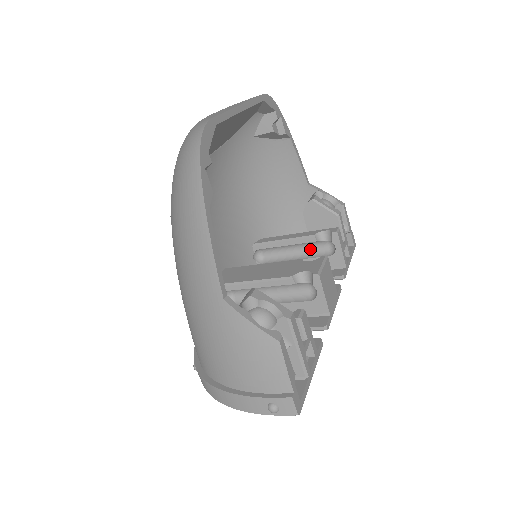
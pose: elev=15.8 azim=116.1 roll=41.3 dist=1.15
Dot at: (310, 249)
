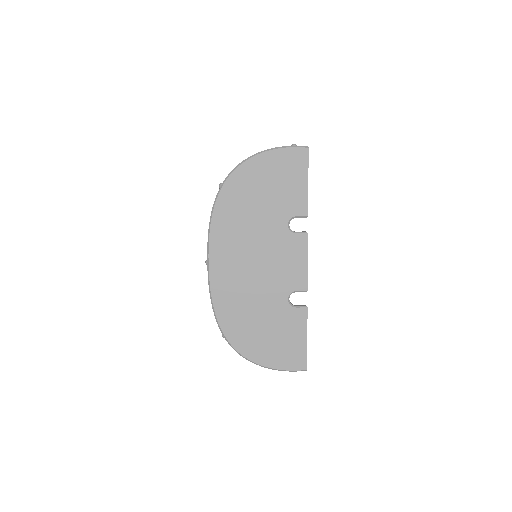
Dot at: occluded
